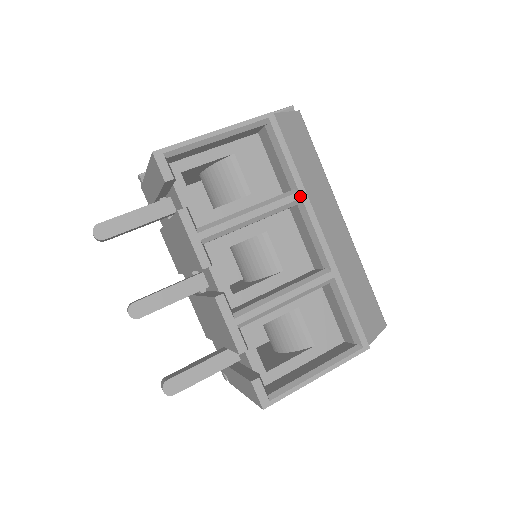
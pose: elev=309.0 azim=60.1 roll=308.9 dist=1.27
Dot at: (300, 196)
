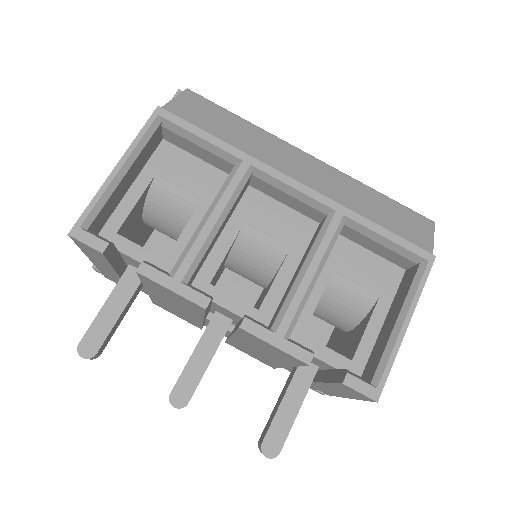
Dot at: (247, 164)
